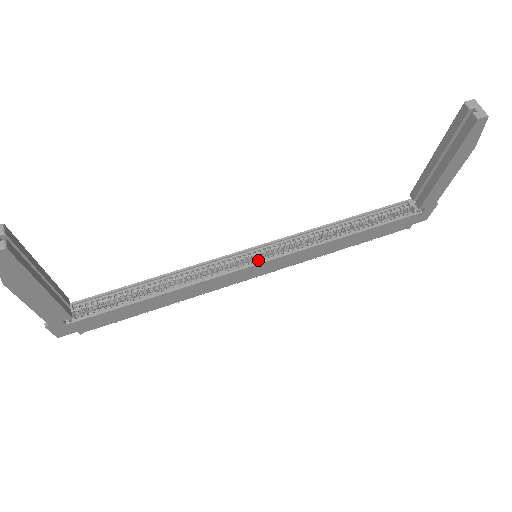
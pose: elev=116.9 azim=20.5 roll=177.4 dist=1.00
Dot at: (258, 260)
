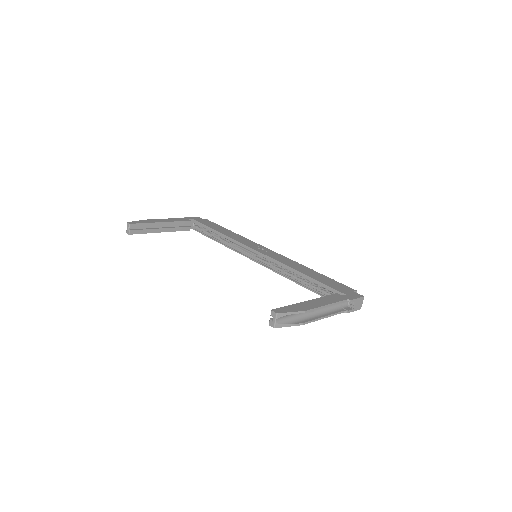
Dot at: (258, 258)
